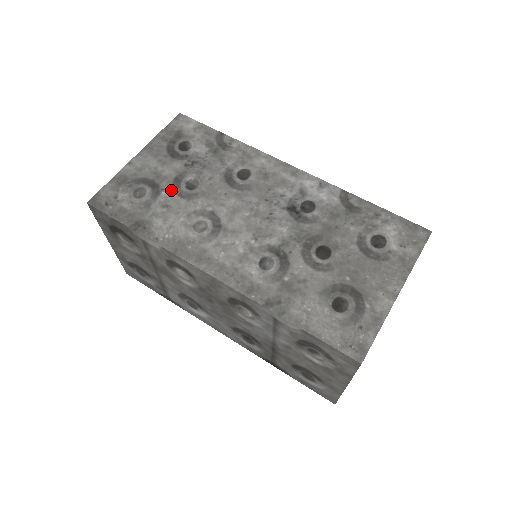
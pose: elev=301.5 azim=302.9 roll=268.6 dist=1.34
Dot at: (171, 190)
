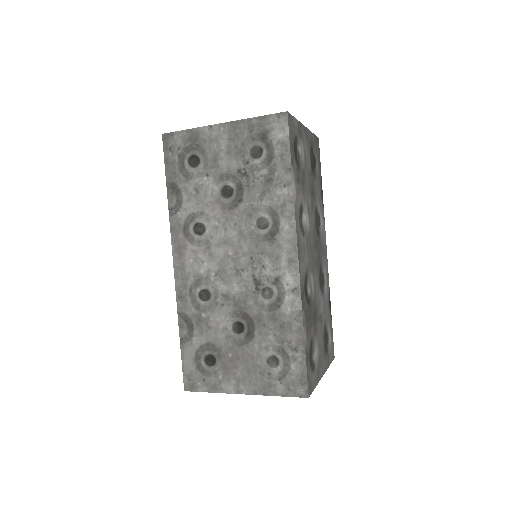
Dot at: (211, 181)
